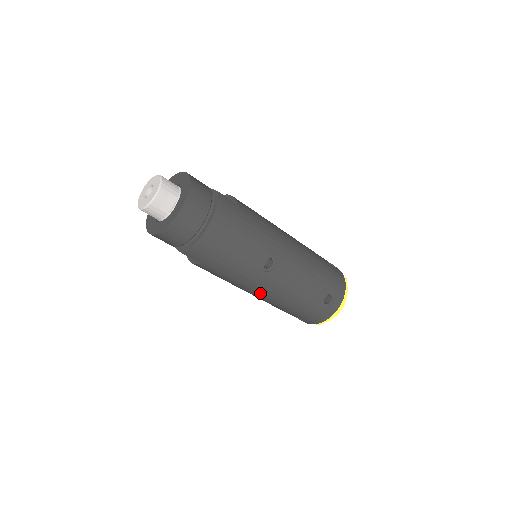
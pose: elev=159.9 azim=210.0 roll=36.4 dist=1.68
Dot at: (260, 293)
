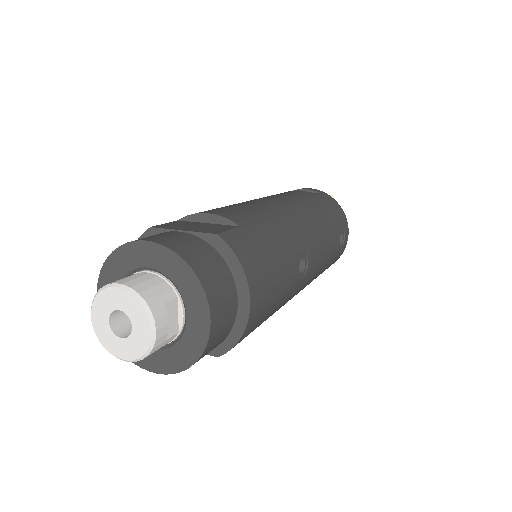
Dot at: occluded
